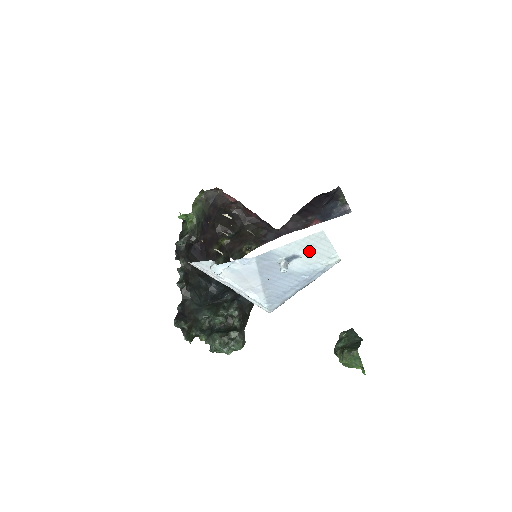
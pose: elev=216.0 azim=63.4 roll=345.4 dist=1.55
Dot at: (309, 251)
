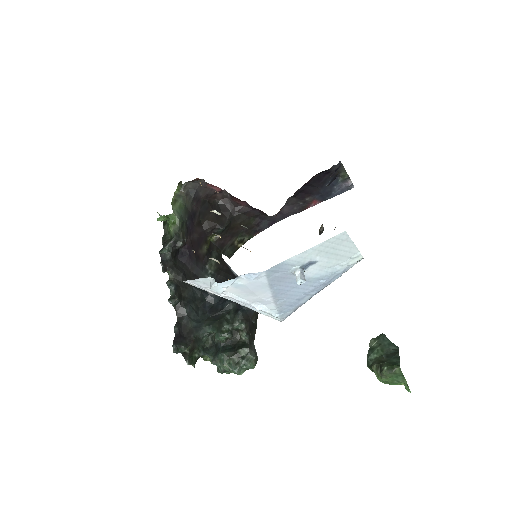
Dot at: (328, 255)
